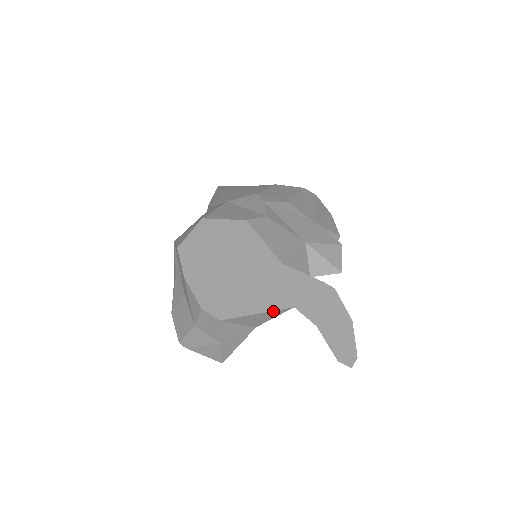
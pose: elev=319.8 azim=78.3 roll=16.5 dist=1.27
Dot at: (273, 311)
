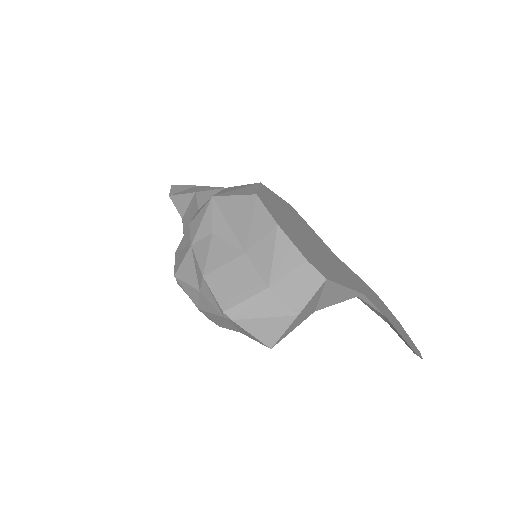
Dot at: (353, 291)
